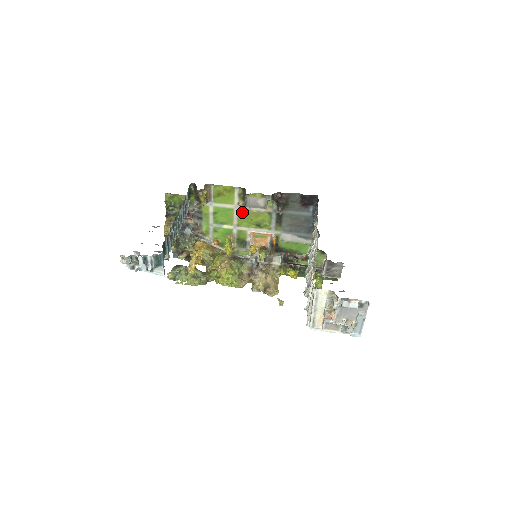
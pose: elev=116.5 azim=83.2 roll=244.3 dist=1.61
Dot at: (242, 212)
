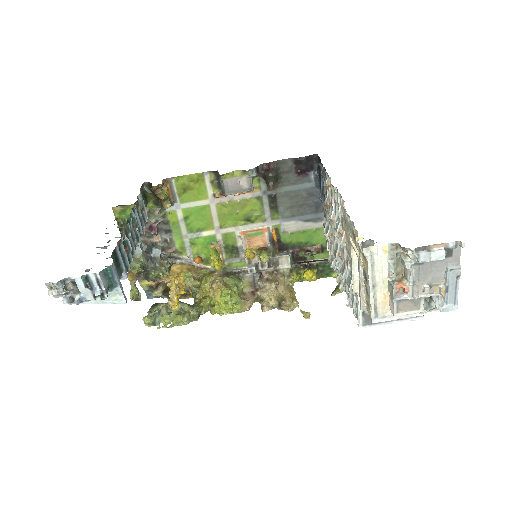
Dot at: (222, 206)
